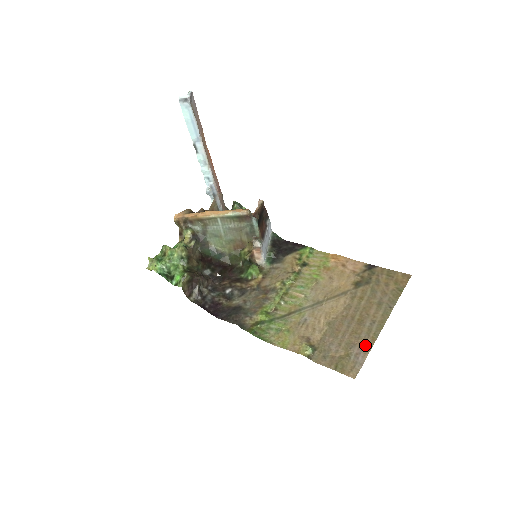
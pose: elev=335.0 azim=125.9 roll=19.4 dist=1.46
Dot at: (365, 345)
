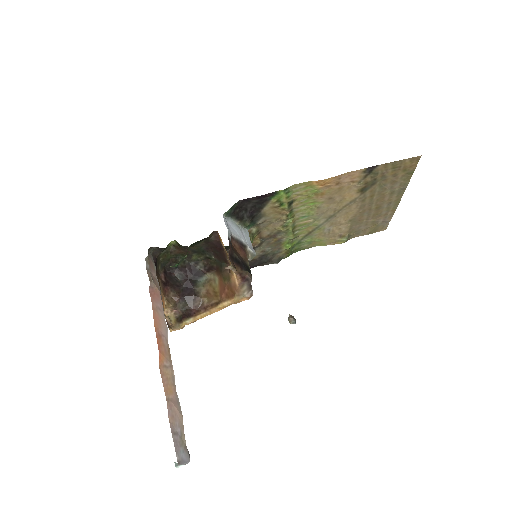
Dot at: (388, 216)
